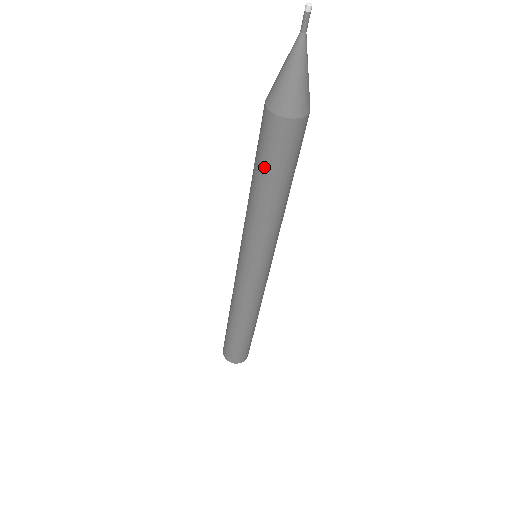
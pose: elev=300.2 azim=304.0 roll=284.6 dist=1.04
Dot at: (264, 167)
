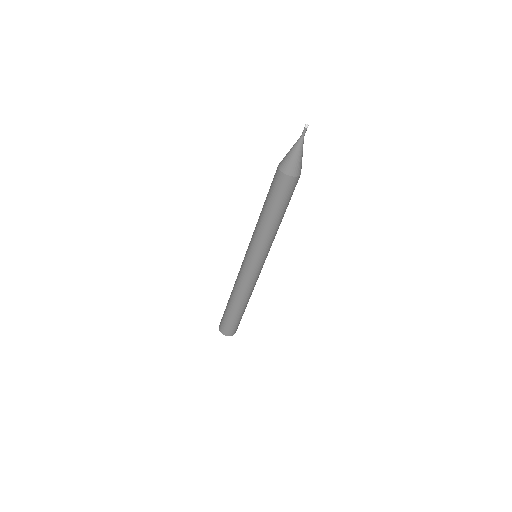
Dot at: (277, 203)
